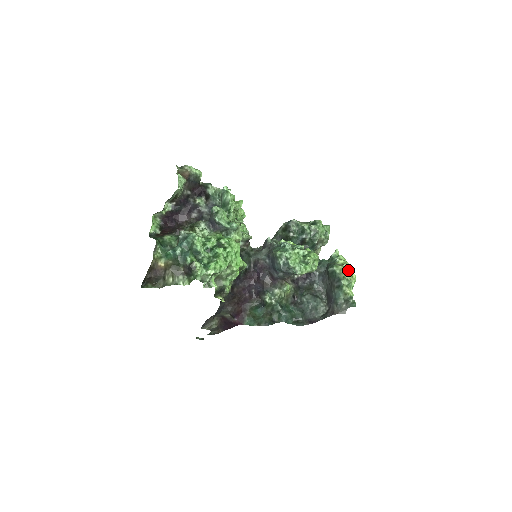
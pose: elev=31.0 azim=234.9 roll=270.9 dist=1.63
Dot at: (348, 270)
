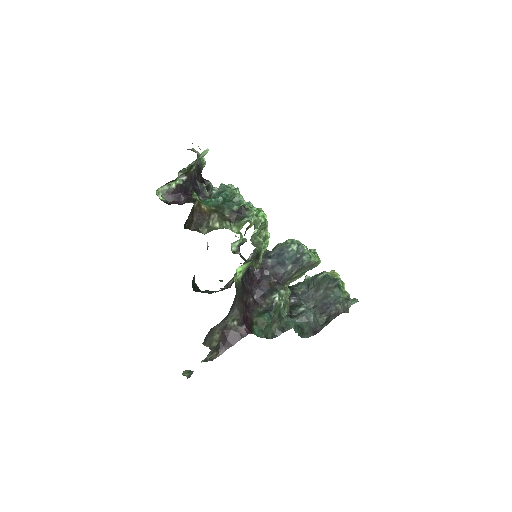
Dot at: (337, 274)
